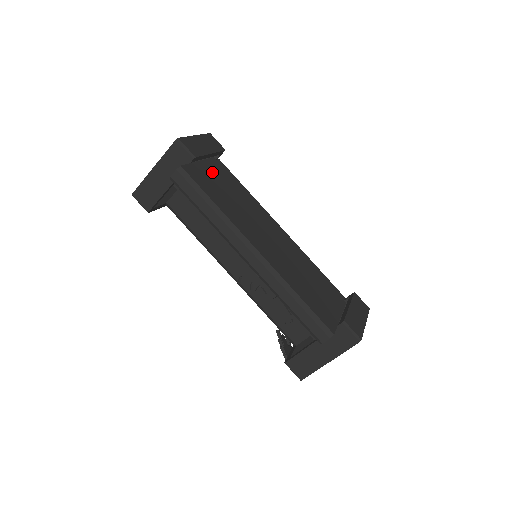
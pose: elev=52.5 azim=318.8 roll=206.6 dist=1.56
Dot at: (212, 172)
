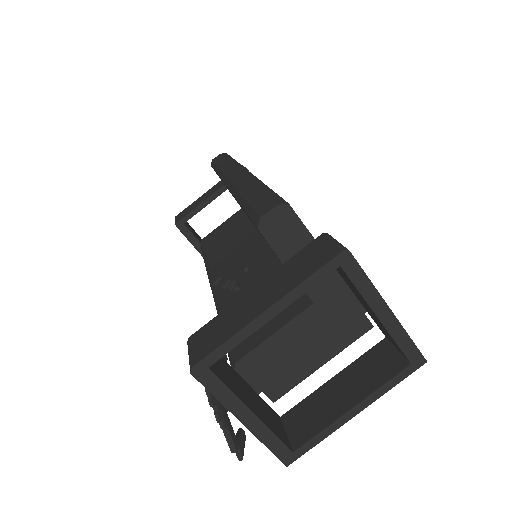
Dot at: occluded
